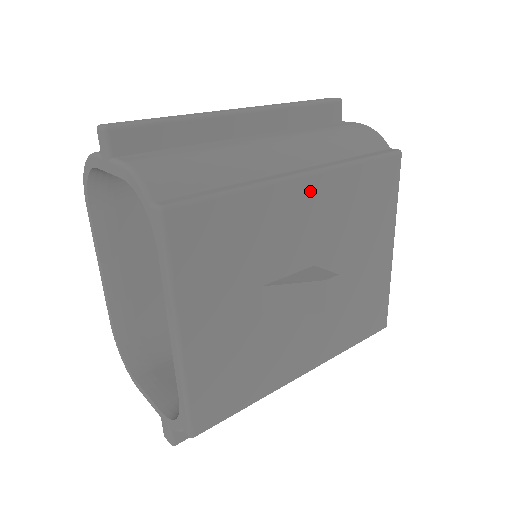
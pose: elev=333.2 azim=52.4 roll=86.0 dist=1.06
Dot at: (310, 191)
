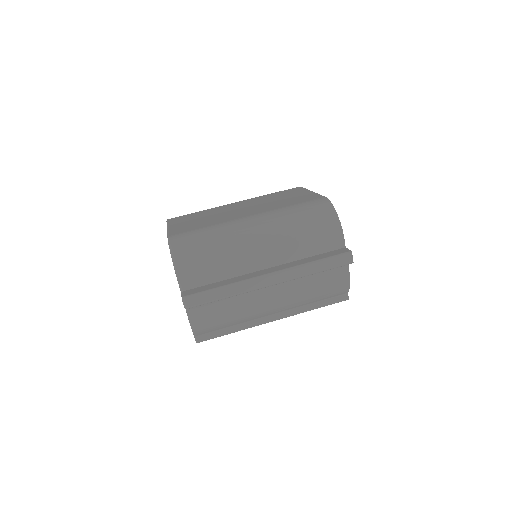
Dot at: occluded
